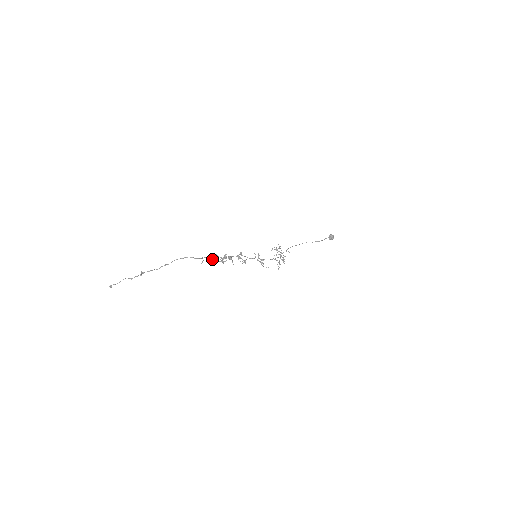
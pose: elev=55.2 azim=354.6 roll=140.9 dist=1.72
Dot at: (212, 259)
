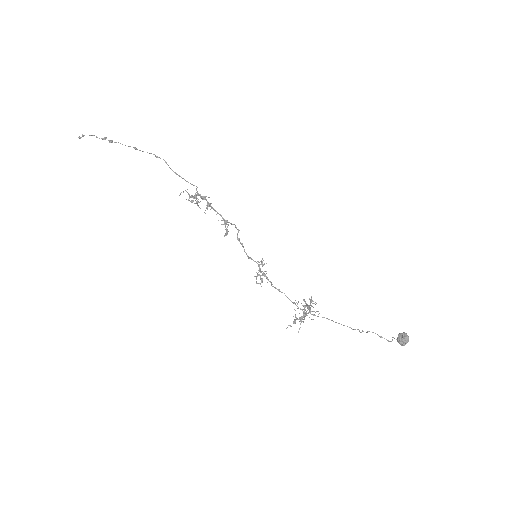
Dot at: (192, 195)
